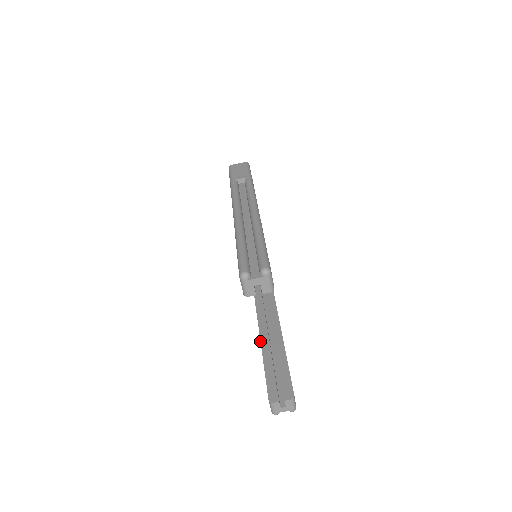
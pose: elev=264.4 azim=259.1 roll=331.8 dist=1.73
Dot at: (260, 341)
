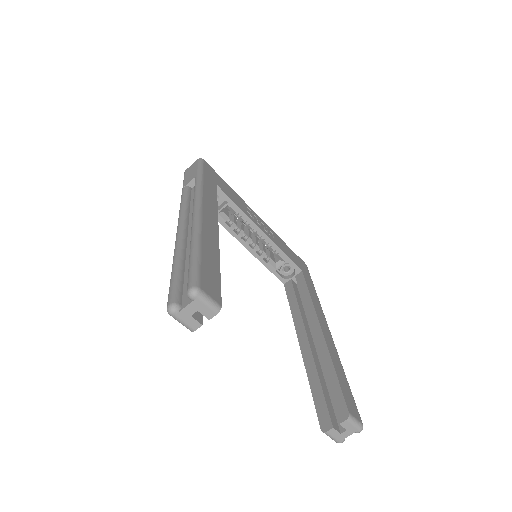
Dot at: occluded
